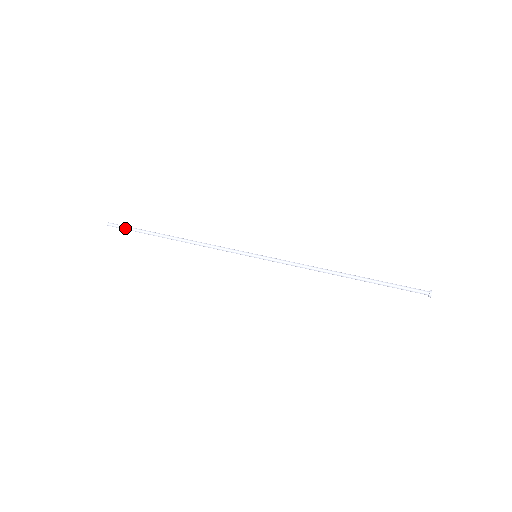
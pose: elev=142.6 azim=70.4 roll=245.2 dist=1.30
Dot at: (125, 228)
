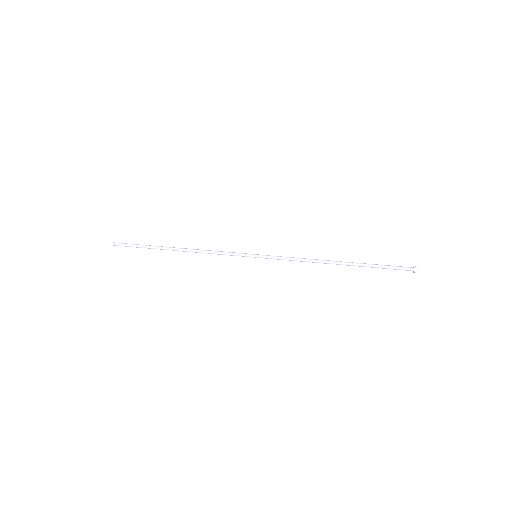
Dot at: (131, 244)
